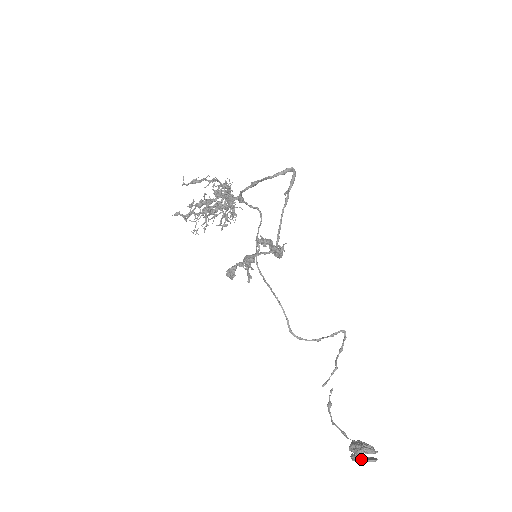
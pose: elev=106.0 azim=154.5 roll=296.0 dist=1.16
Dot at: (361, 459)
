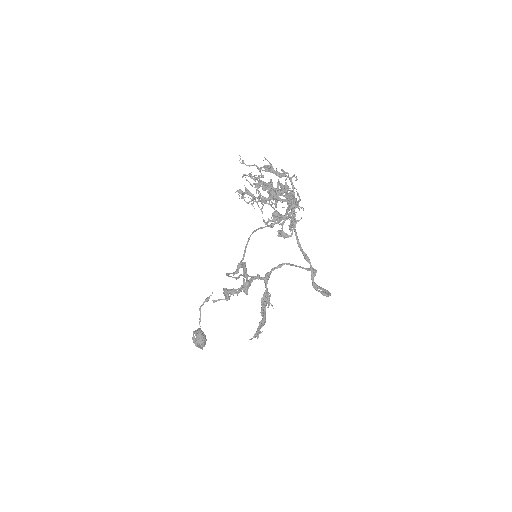
Dot at: (196, 345)
